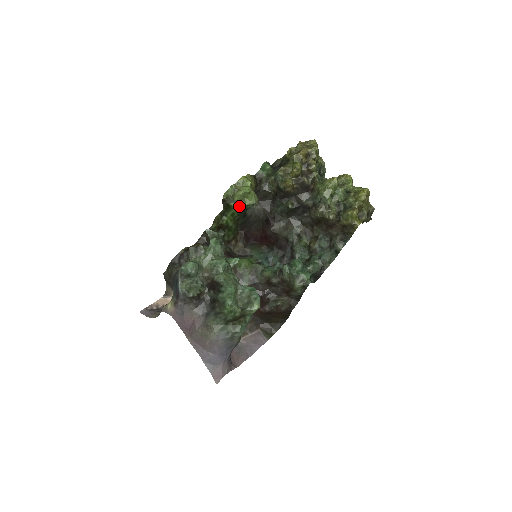
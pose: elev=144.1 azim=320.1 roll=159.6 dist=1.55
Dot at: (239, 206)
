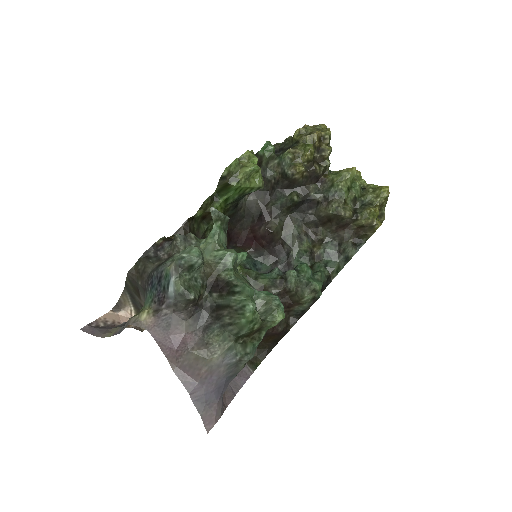
Dot at: (241, 188)
